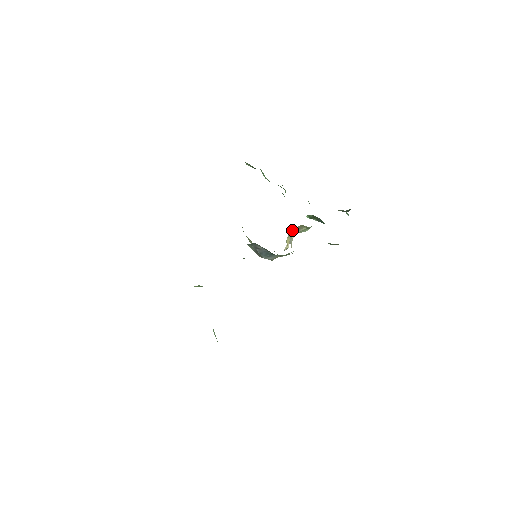
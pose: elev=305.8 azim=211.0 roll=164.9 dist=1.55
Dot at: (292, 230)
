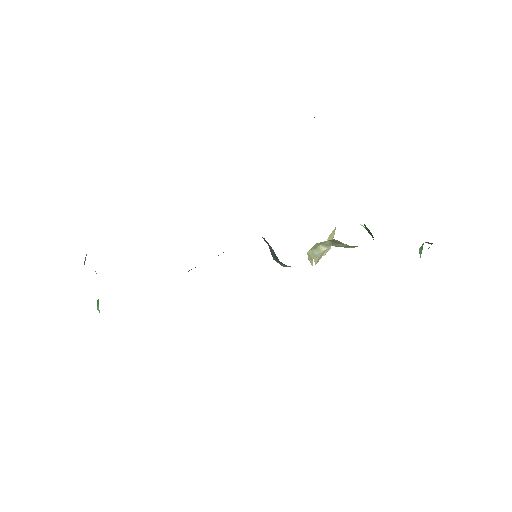
Dot at: occluded
